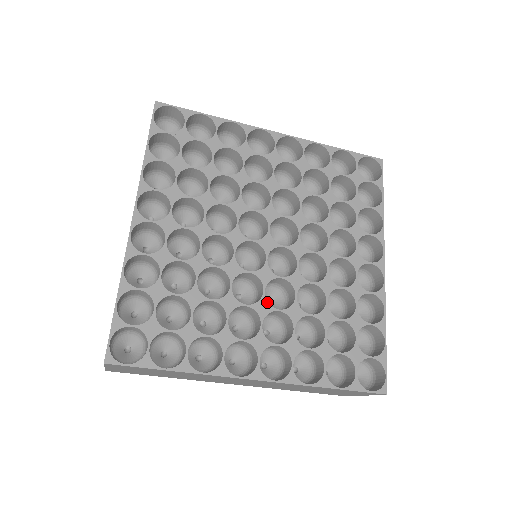
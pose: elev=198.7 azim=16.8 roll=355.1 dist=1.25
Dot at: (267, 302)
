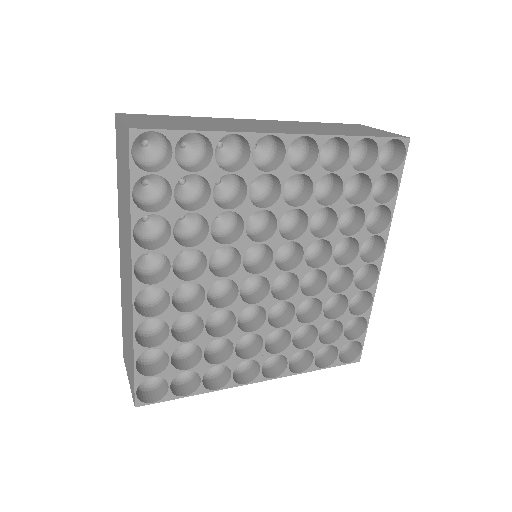
Dot at: (269, 325)
